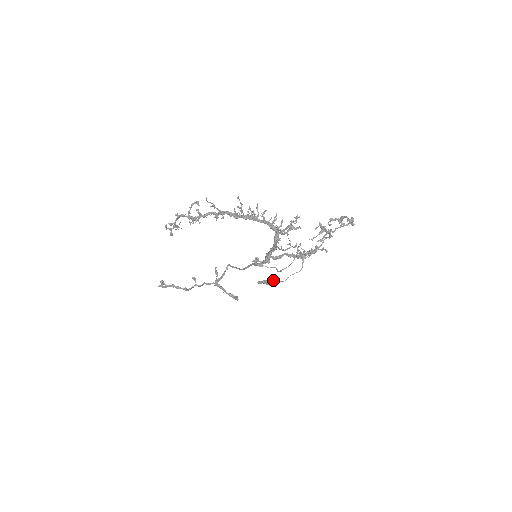
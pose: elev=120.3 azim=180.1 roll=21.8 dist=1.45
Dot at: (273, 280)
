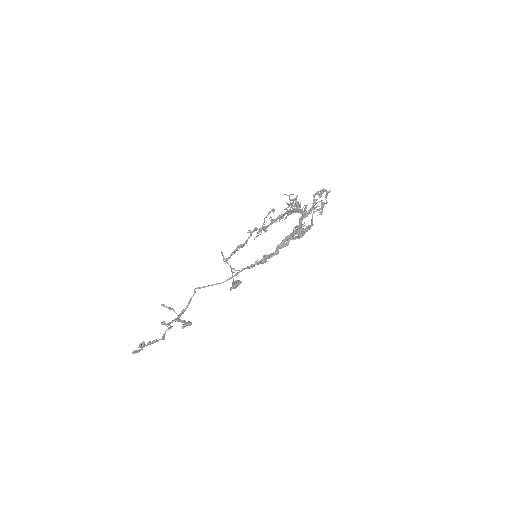
Dot at: occluded
